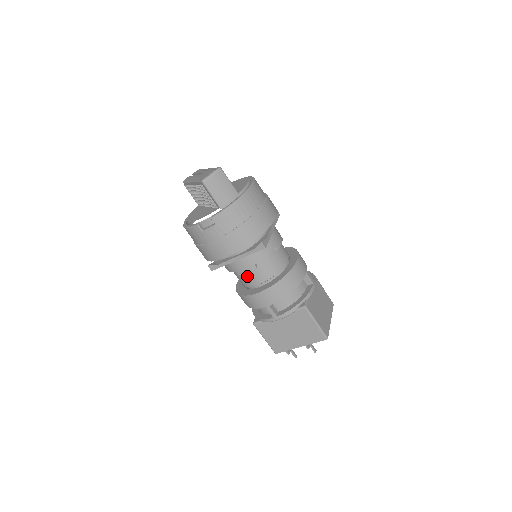
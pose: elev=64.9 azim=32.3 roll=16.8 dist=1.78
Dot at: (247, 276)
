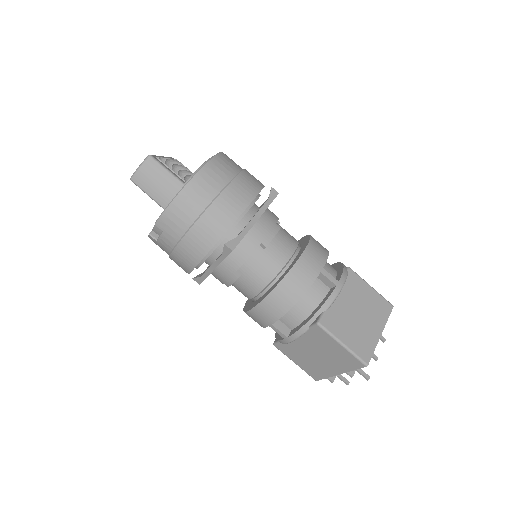
Dot at: (238, 287)
